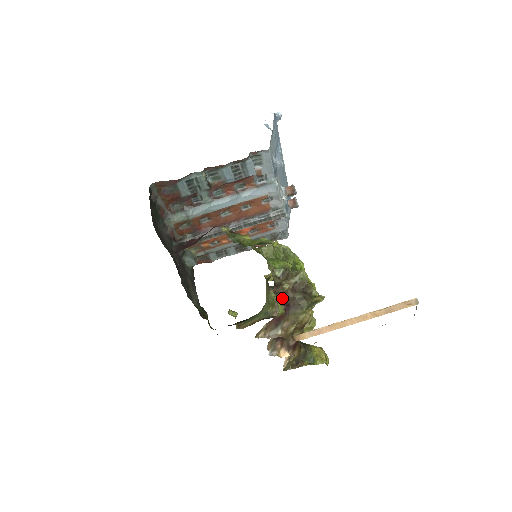
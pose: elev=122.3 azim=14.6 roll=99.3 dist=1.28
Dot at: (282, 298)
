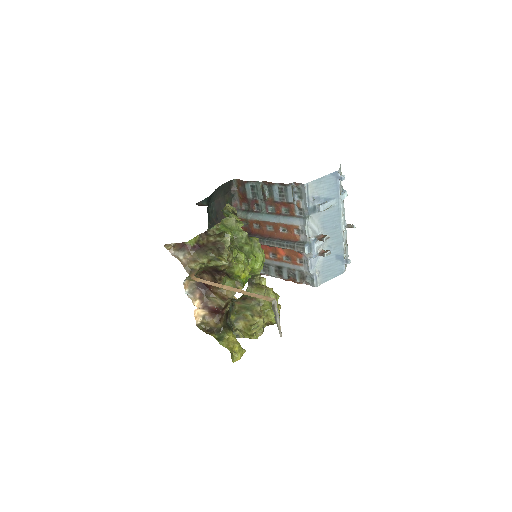
Dot at: (202, 242)
